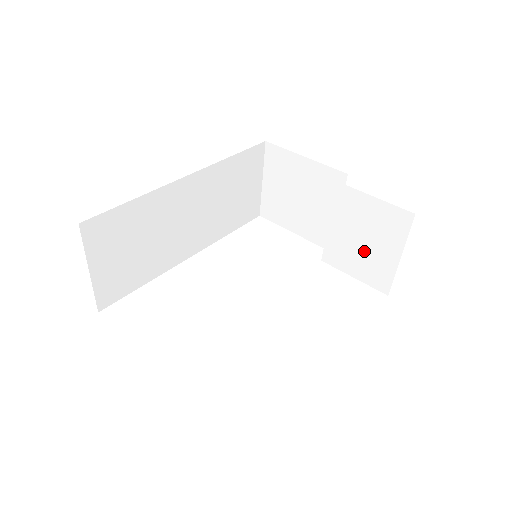
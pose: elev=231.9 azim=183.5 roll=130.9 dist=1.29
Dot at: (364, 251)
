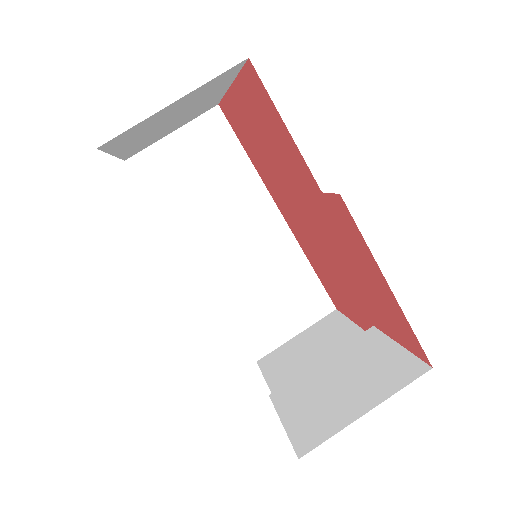
Dot at: (329, 395)
